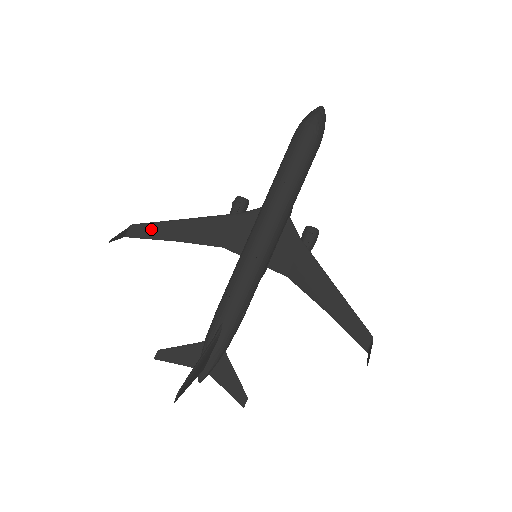
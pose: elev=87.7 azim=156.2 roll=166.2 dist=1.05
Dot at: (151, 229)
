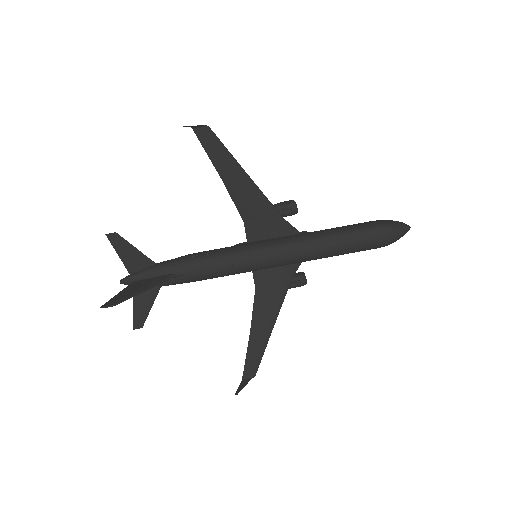
Dot at: (217, 149)
